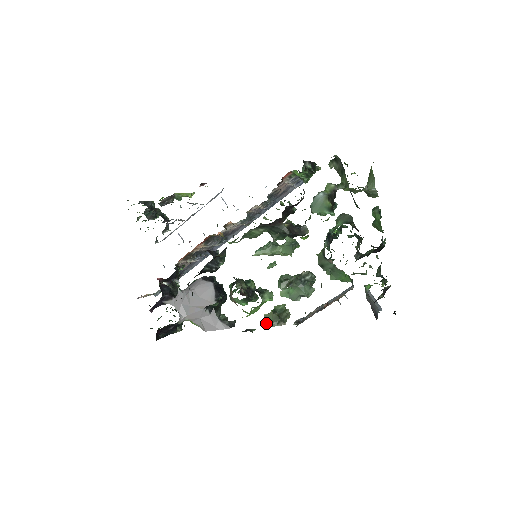
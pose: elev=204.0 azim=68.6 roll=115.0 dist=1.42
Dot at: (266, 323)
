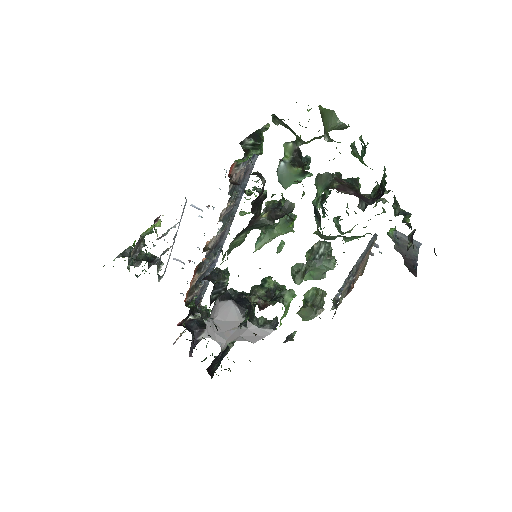
Dot at: (304, 318)
